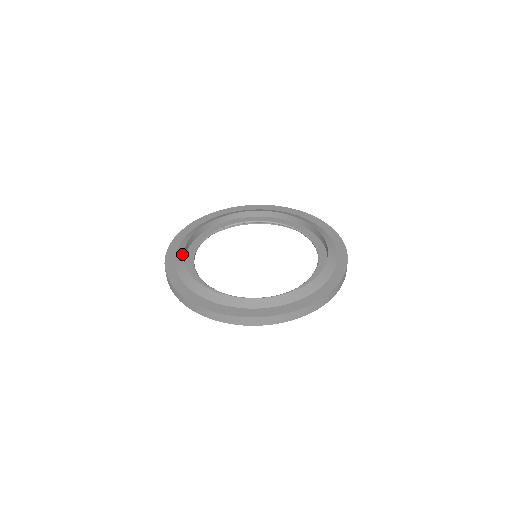
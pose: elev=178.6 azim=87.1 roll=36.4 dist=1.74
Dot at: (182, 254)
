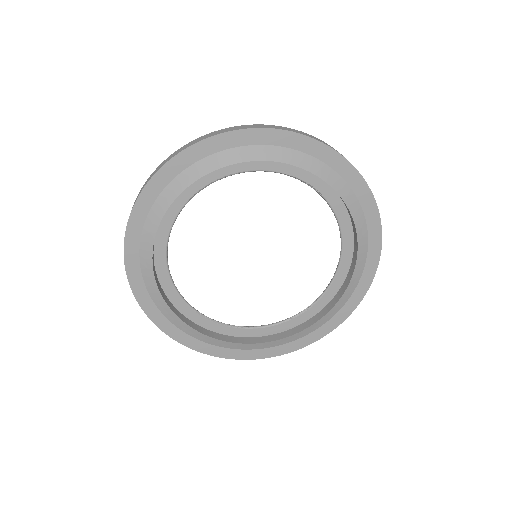
Dot at: (154, 284)
